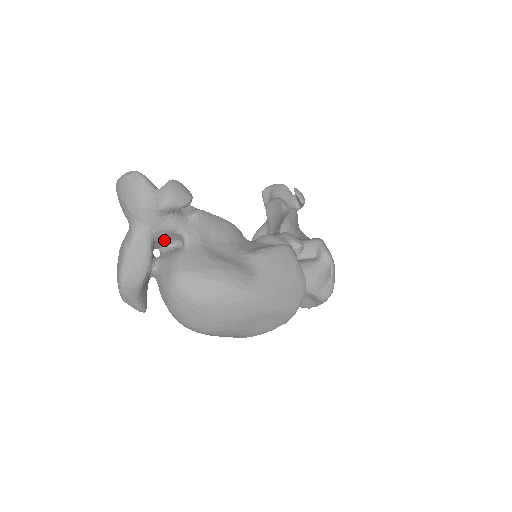
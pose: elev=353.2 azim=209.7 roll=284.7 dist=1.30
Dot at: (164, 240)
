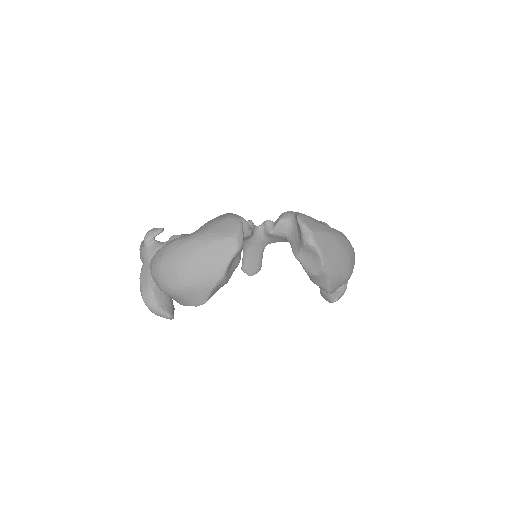
Dot at: occluded
